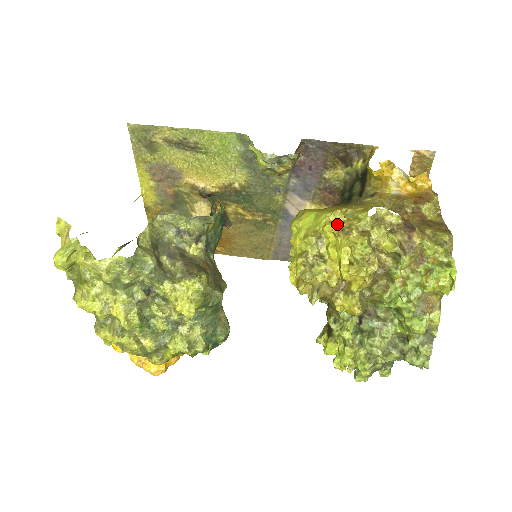
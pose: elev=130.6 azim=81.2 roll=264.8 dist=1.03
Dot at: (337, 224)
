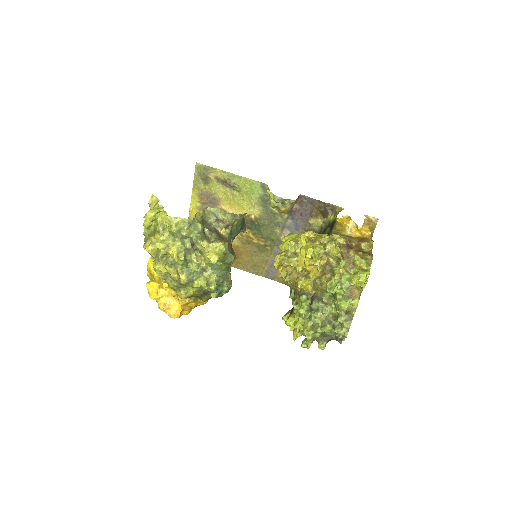
Dot at: (309, 238)
